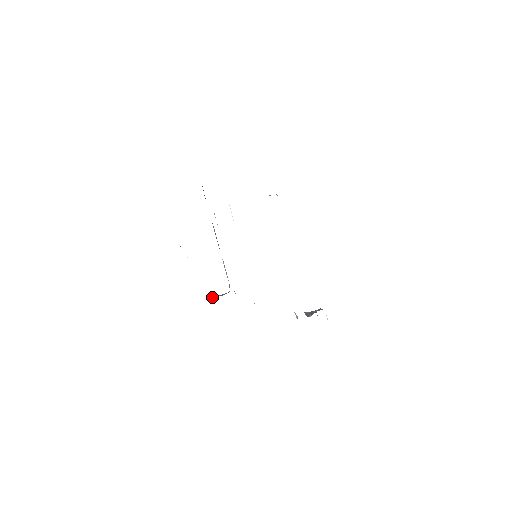
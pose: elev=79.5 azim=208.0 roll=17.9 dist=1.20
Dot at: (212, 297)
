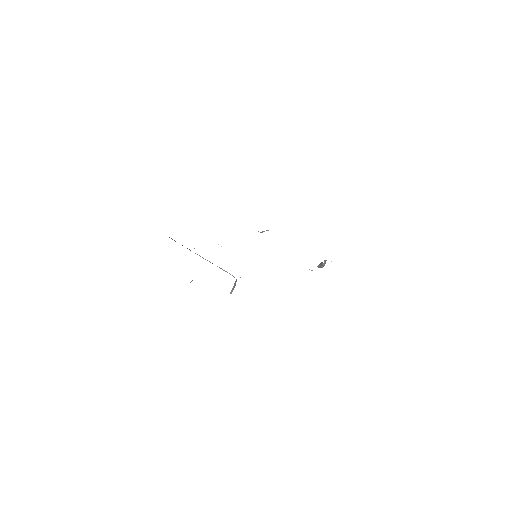
Dot at: (231, 291)
